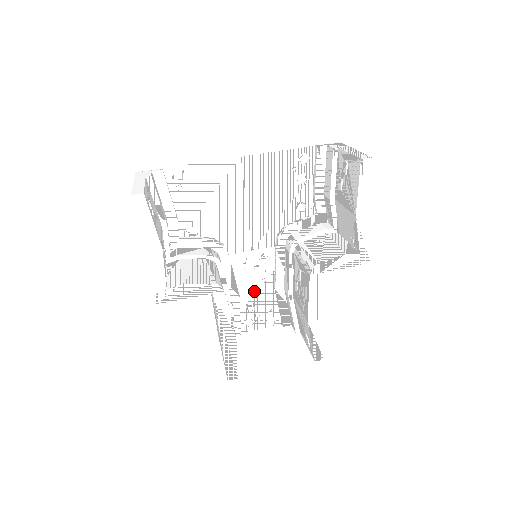
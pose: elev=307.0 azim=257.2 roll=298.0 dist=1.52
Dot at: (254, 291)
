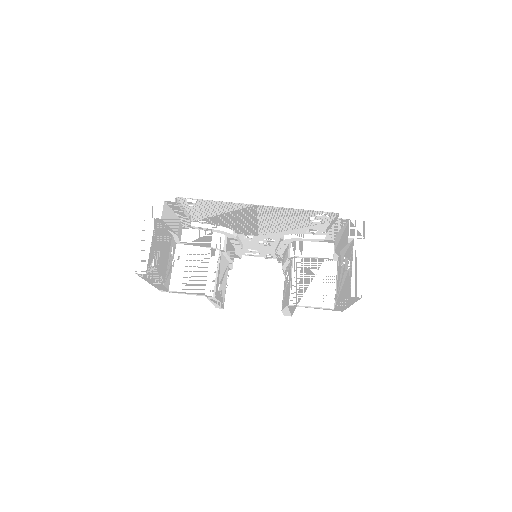
Dot at: (257, 247)
